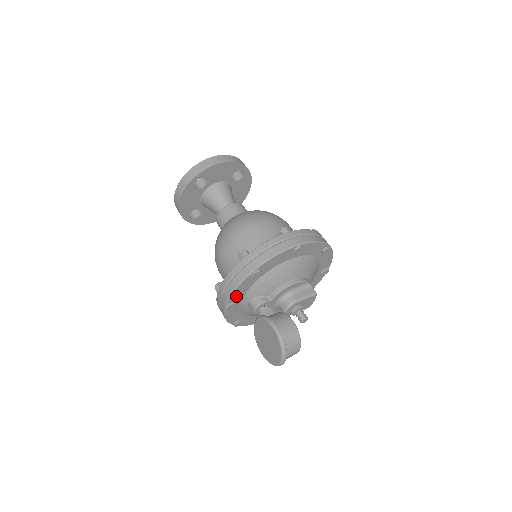
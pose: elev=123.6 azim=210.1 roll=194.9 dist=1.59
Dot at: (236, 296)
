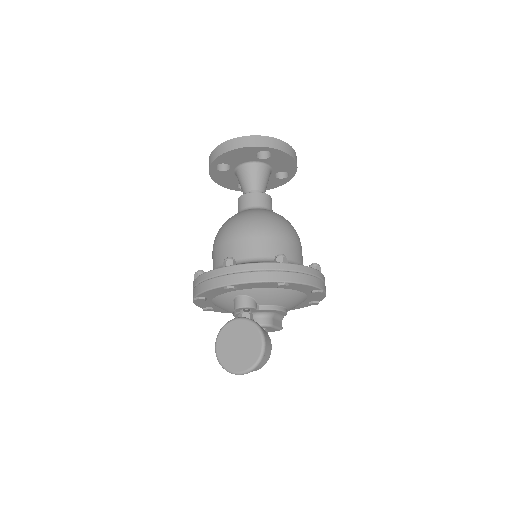
Dot at: (245, 285)
